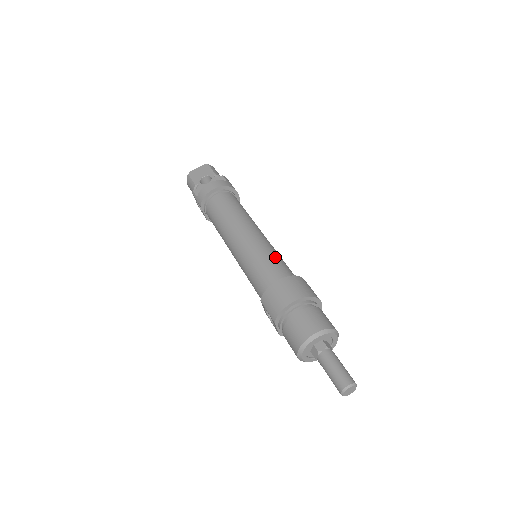
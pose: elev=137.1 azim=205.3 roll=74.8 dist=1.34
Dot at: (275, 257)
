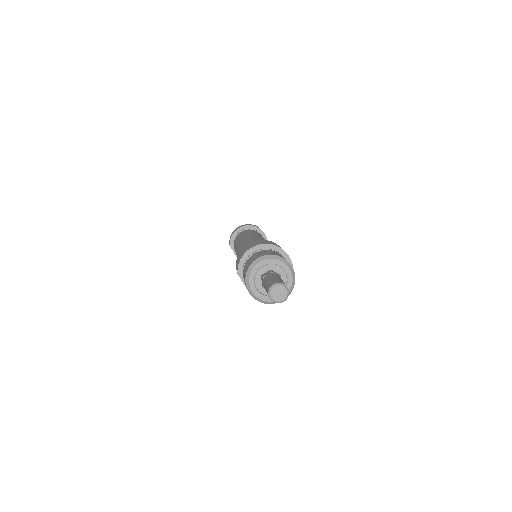
Dot at: occluded
